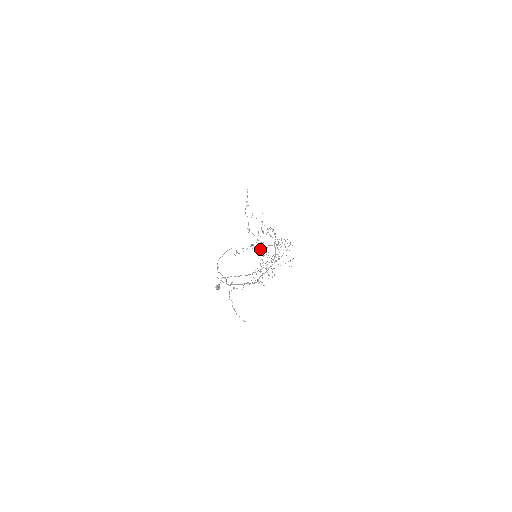
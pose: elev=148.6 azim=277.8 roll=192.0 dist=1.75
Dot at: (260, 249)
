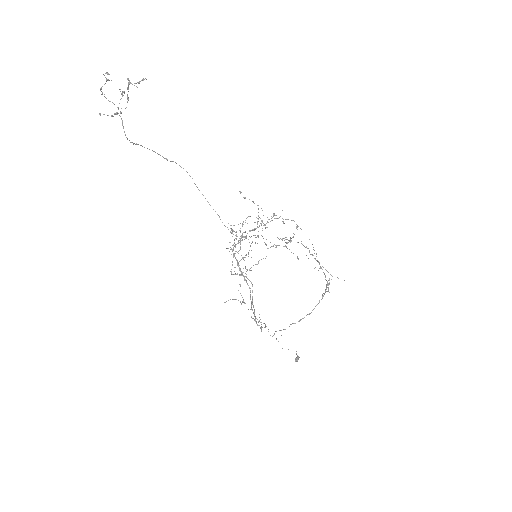
Dot at: occluded
